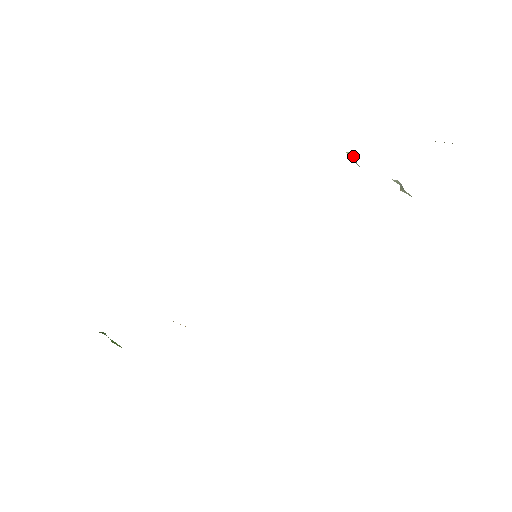
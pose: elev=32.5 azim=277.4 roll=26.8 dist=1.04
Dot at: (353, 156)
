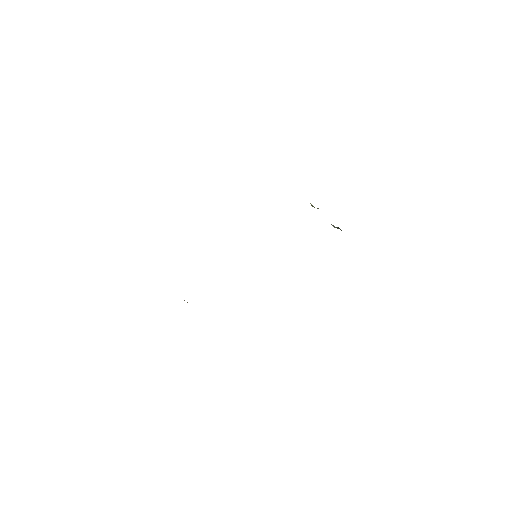
Dot at: (312, 206)
